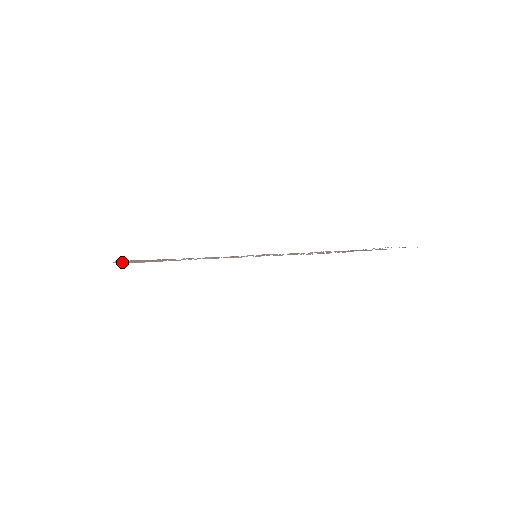
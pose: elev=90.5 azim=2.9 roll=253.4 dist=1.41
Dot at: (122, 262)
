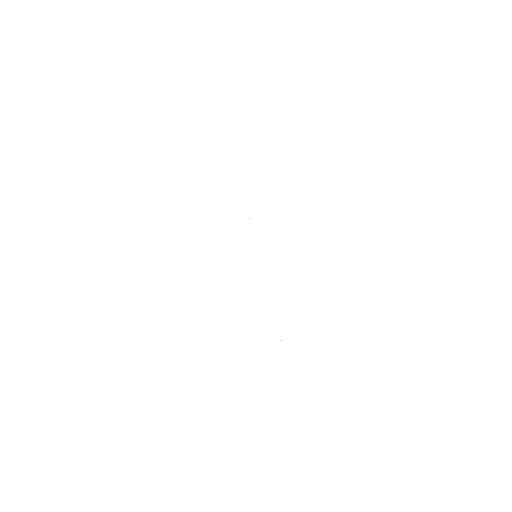
Dot at: occluded
